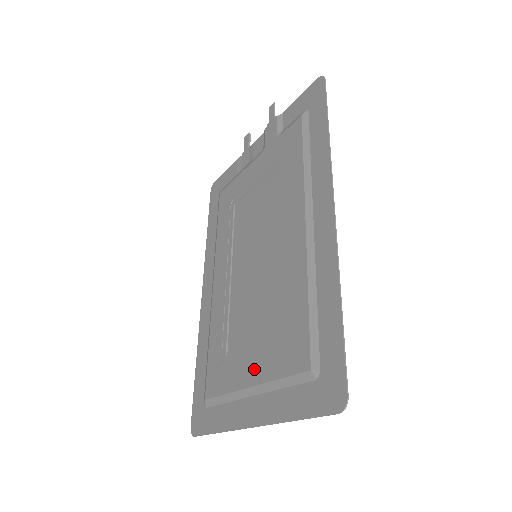
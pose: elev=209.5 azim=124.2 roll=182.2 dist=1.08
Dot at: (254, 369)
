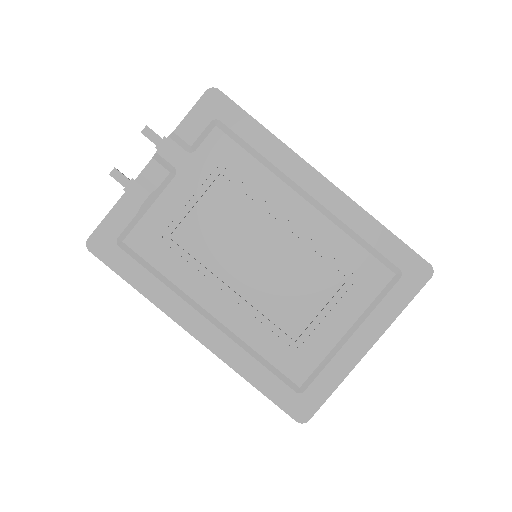
Dot at: (341, 318)
